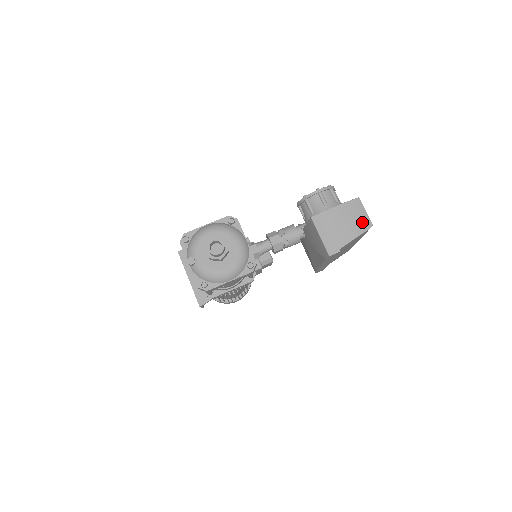
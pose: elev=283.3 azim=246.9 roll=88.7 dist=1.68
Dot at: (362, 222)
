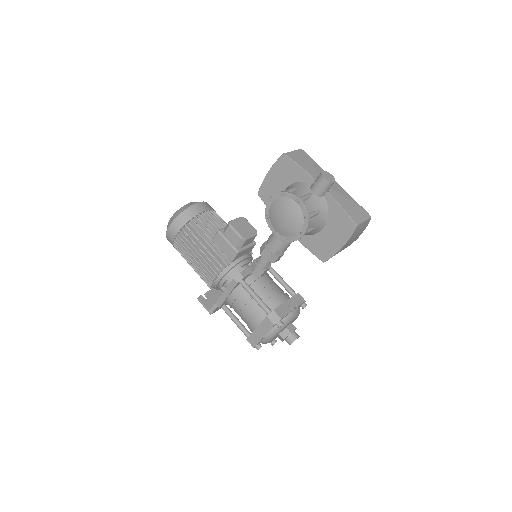
Dot at: (364, 227)
